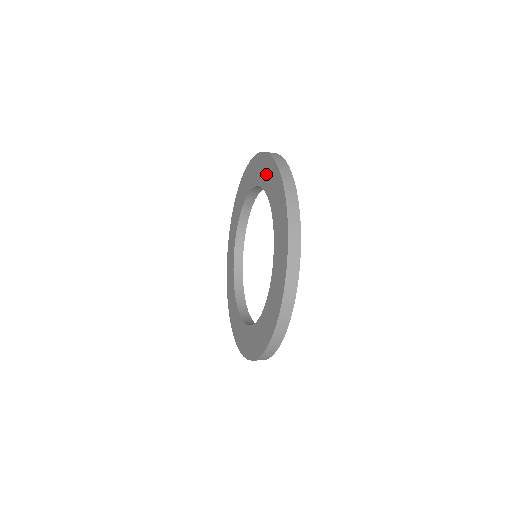
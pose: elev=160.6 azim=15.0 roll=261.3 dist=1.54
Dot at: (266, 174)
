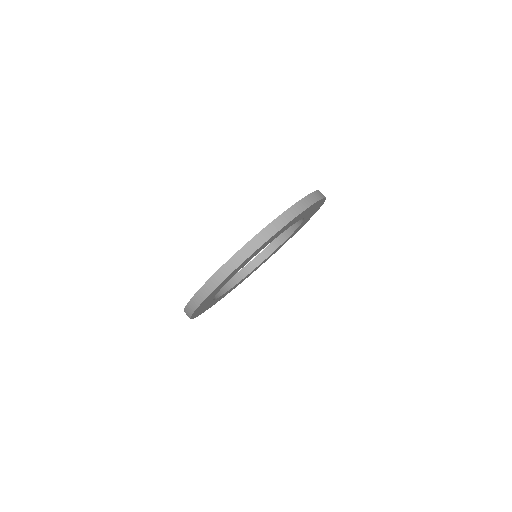
Dot at: occluded
